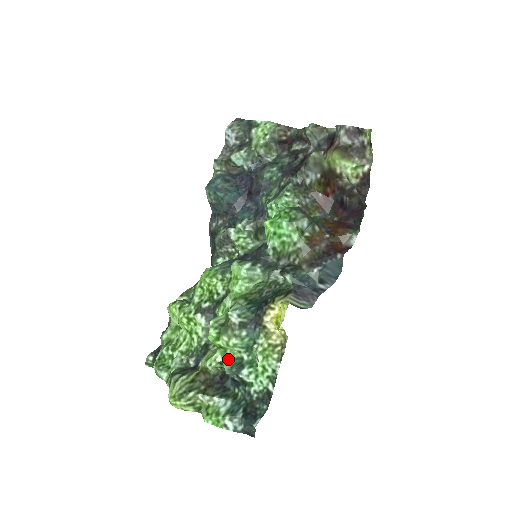
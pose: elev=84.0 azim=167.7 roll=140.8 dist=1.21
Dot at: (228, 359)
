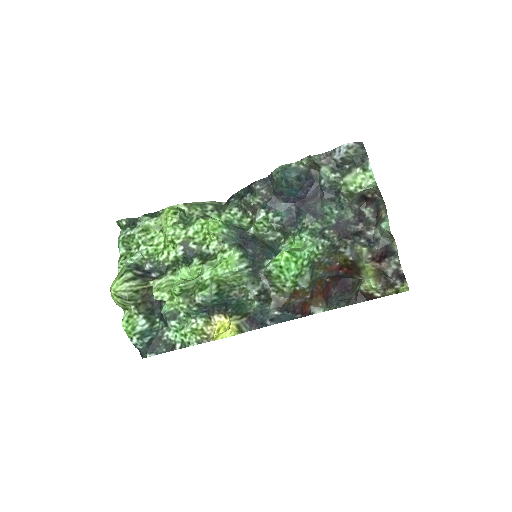
Dot at: (171, 304)
